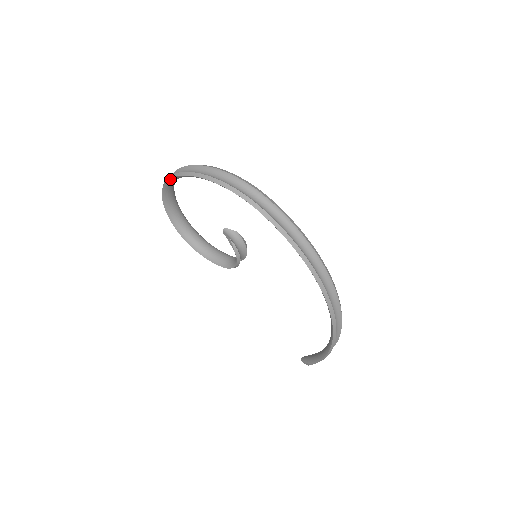
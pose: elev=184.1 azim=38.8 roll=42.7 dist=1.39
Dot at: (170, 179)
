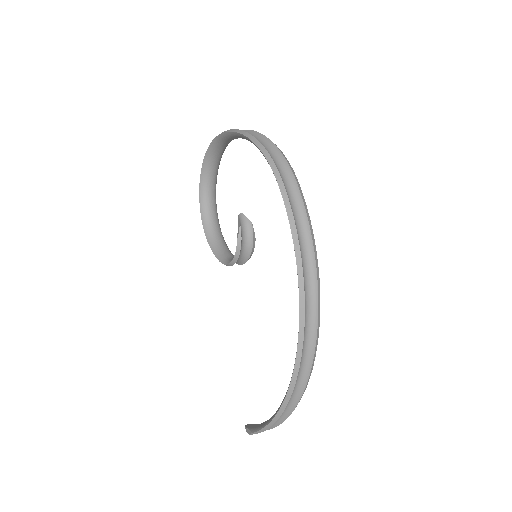
Dot at: (218, 137)
